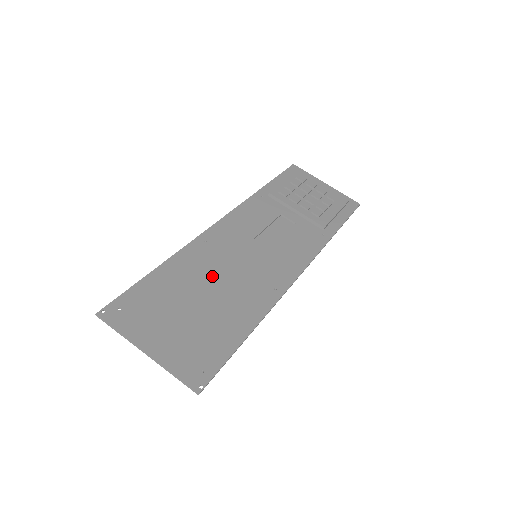
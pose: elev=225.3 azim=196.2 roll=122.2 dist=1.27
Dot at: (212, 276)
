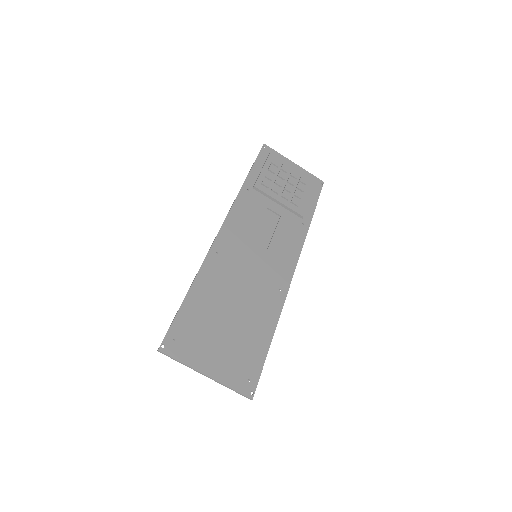
Dot at: (232, 289)
